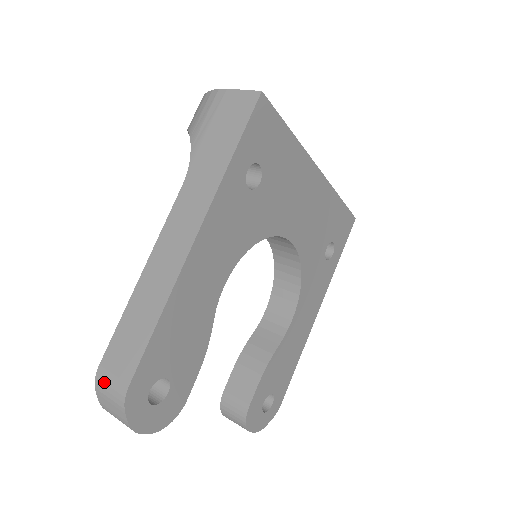
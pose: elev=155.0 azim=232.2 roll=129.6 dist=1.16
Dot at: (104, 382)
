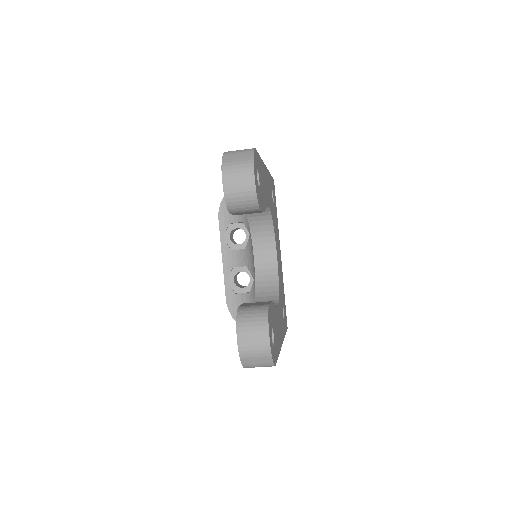
Dot at: (233, 151)
